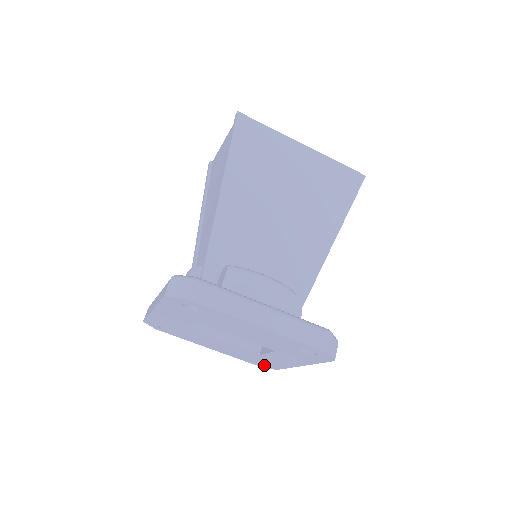
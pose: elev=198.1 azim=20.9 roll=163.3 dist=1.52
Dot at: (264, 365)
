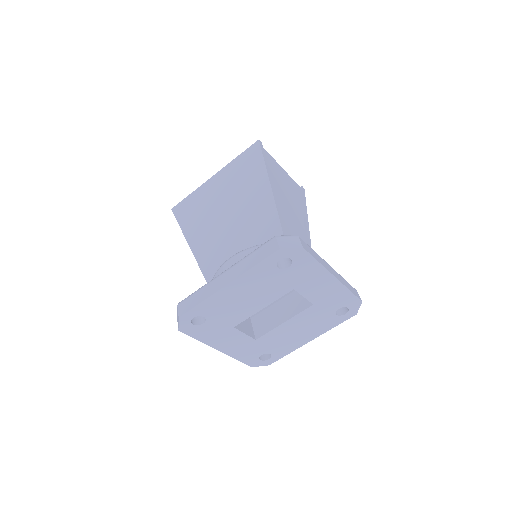
Dot at: (350, 309)
